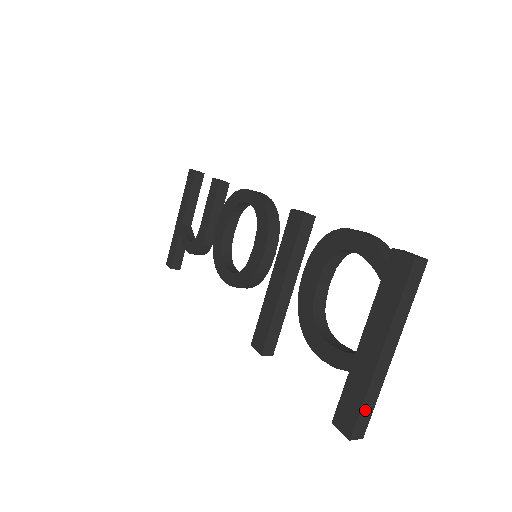
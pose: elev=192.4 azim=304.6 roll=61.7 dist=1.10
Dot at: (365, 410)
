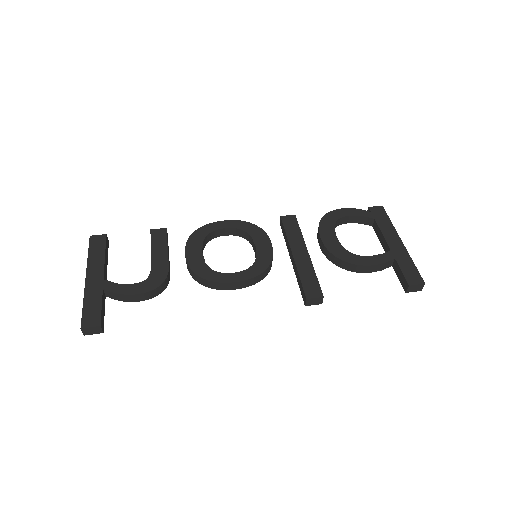
Dot at: (415, 271)
